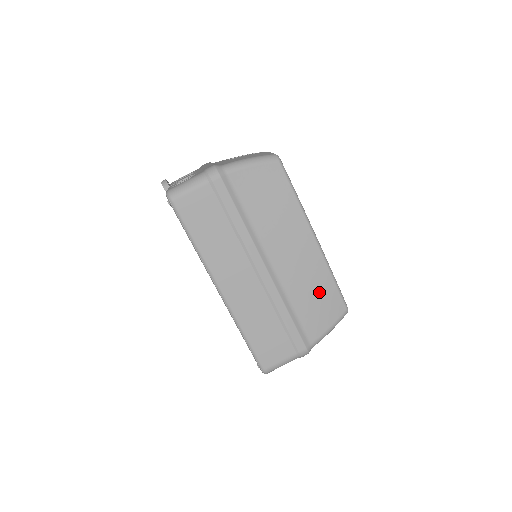
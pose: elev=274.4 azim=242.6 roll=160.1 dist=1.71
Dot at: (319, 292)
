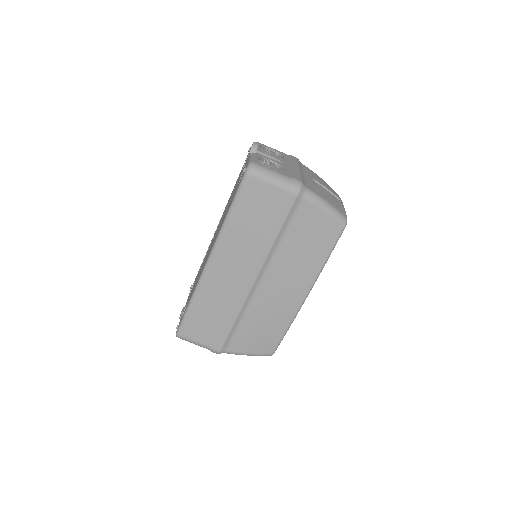
Dot at: (269, 328)
